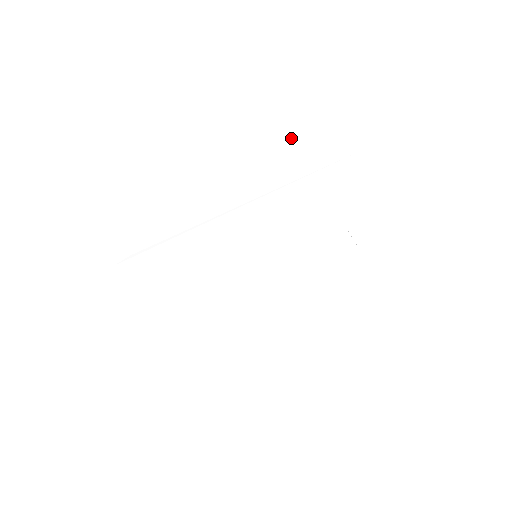
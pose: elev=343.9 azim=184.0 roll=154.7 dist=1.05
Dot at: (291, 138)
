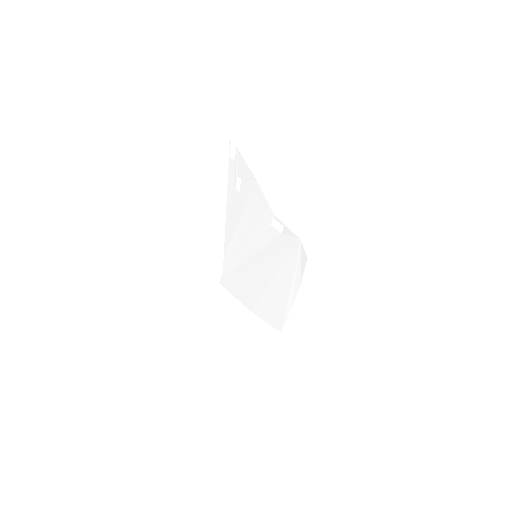
Dot at: (234, 190)
